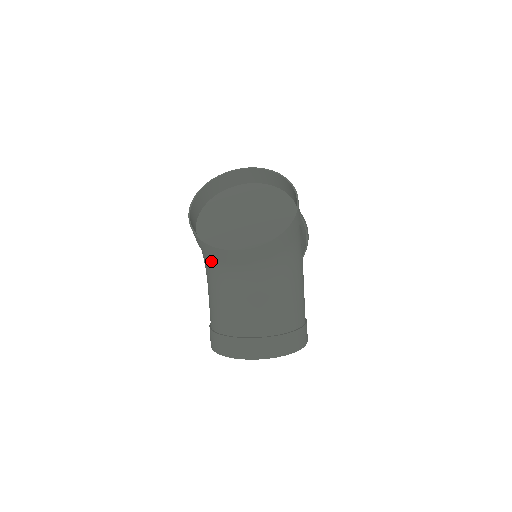
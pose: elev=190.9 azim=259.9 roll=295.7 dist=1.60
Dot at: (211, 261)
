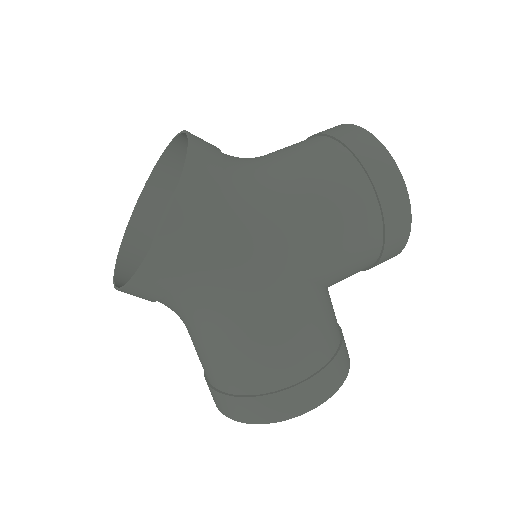
Dot at: occluded
